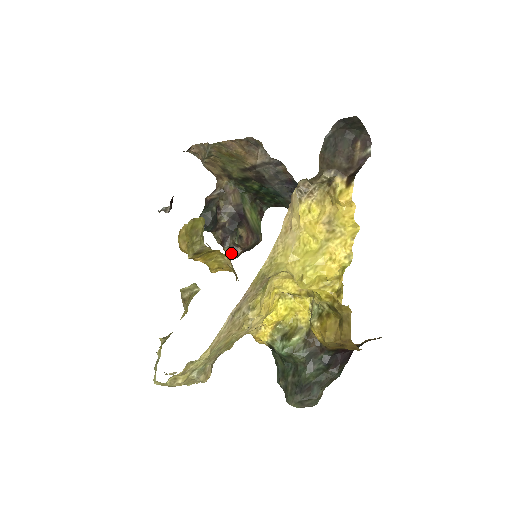
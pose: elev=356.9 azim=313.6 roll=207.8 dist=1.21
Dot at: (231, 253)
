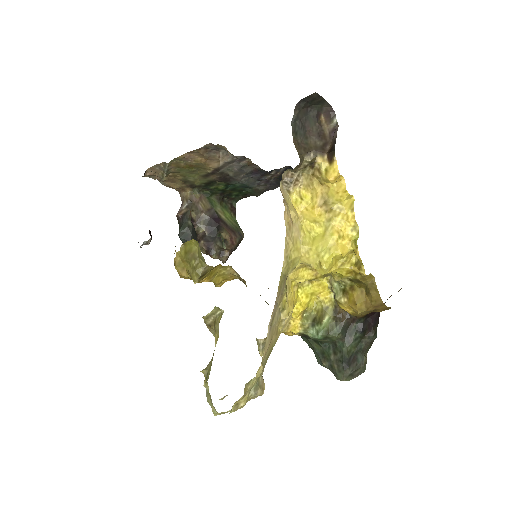
Dot at: (220, 259)
